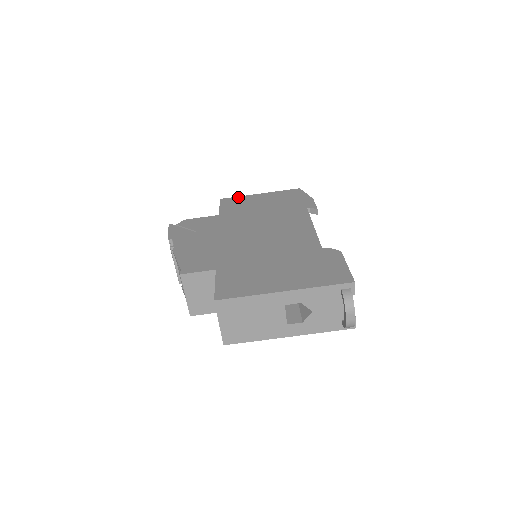
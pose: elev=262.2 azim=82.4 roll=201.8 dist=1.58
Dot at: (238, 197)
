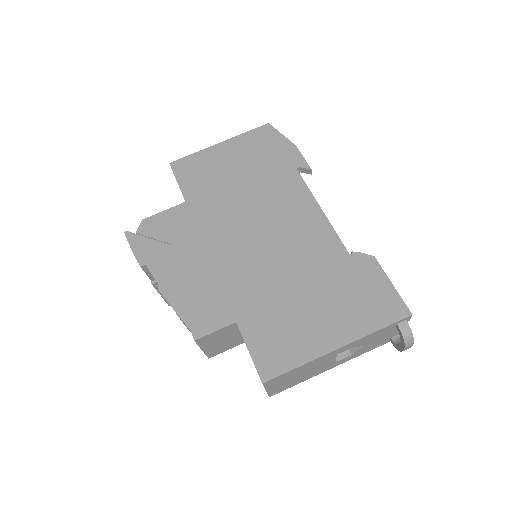
Dot at: (193, 156)
